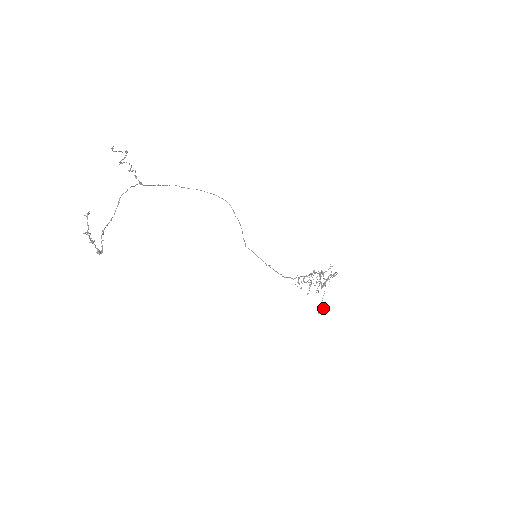
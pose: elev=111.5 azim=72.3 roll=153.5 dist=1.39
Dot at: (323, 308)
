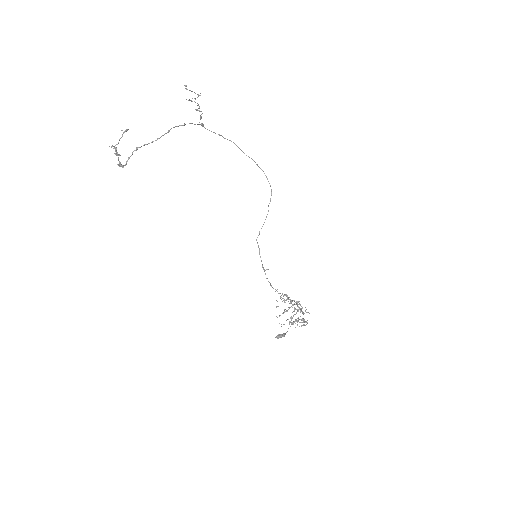
Dot at: (283, 336)
